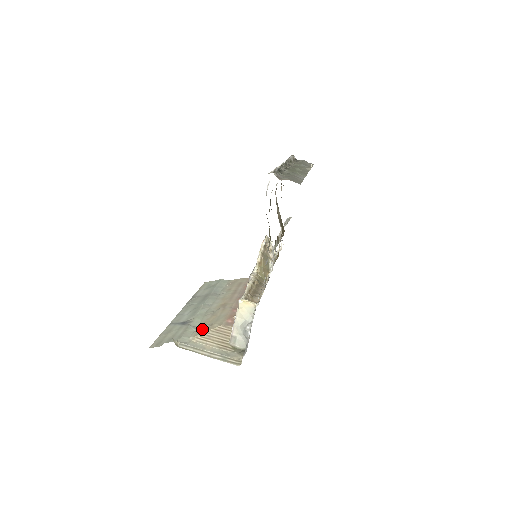
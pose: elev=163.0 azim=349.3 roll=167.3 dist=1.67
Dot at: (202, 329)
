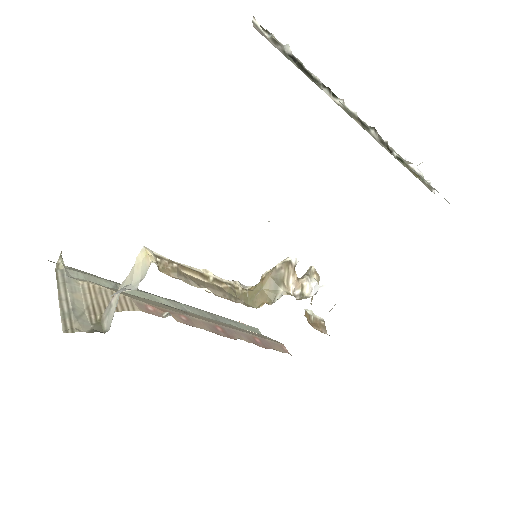
Dot at: (112, 288)
